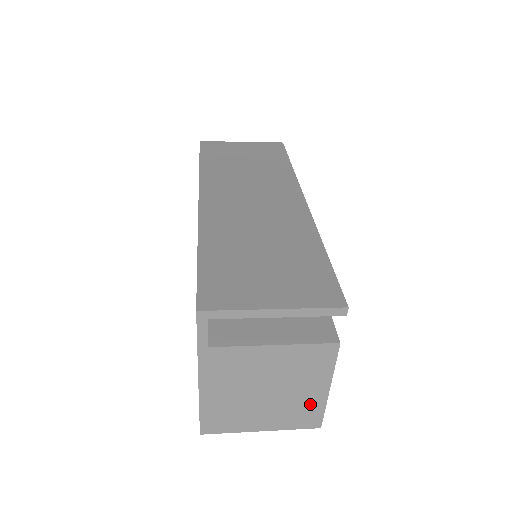
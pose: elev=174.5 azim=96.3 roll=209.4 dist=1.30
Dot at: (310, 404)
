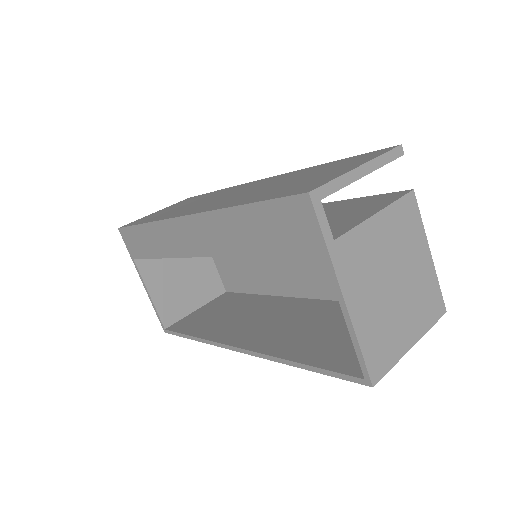
Dot at: (427, 282)
